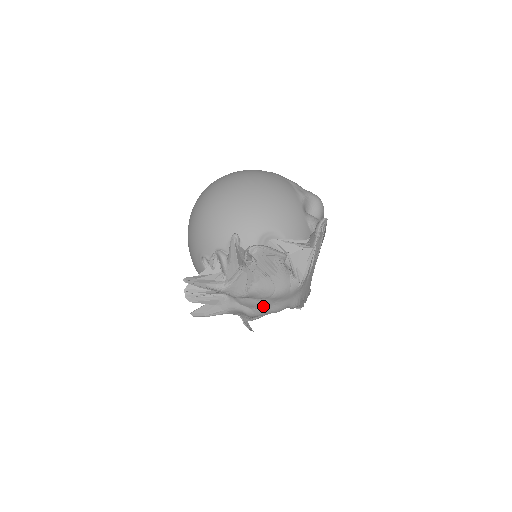
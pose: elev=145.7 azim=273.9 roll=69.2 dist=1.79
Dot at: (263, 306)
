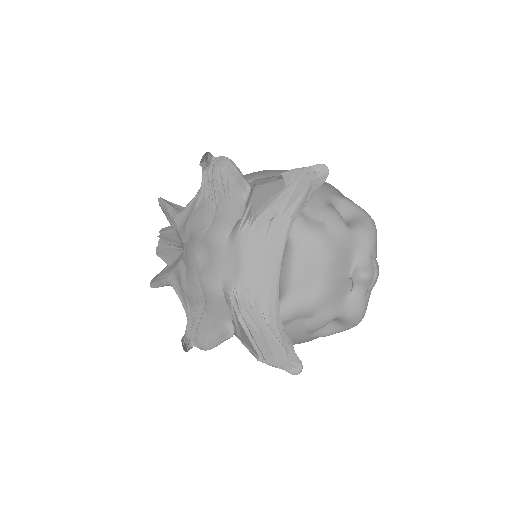
Dot at: (196, 262)
